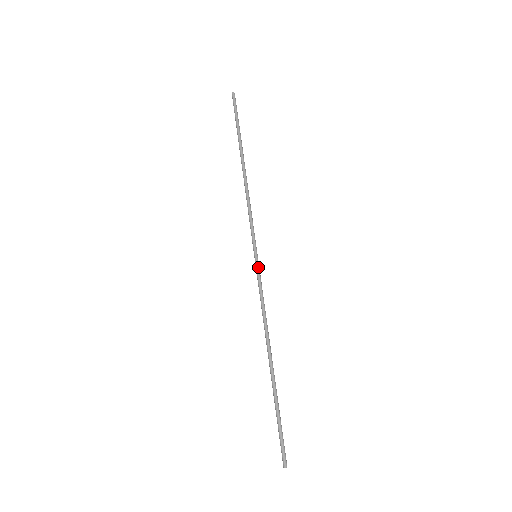
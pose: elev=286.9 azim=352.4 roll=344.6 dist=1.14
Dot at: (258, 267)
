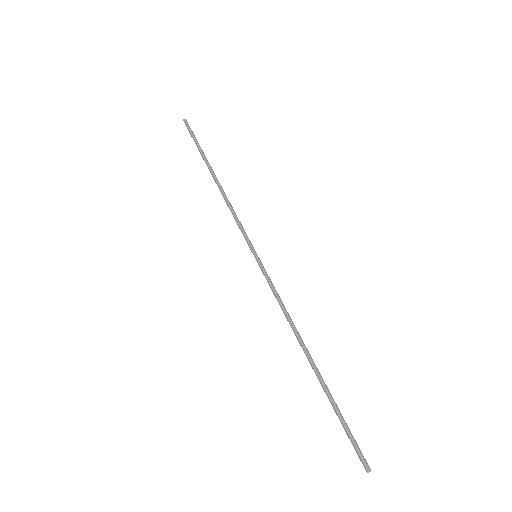
Dot at: occluded
